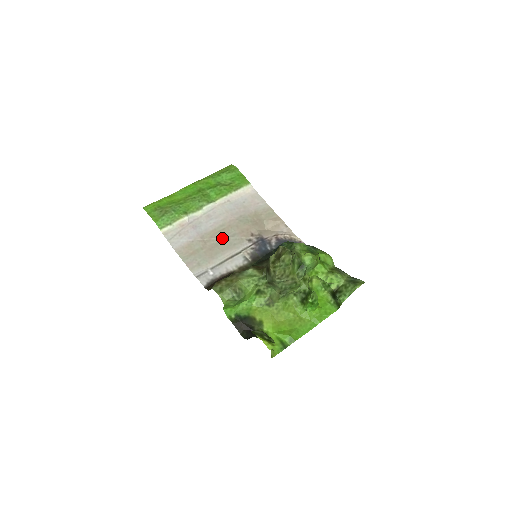
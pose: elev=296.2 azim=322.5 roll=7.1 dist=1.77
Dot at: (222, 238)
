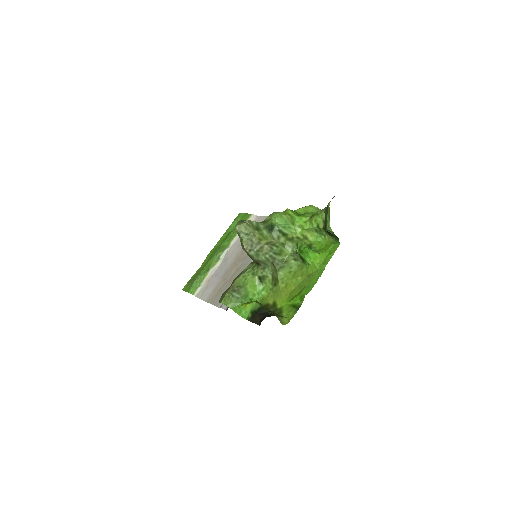
Dot at: (237, 267)
